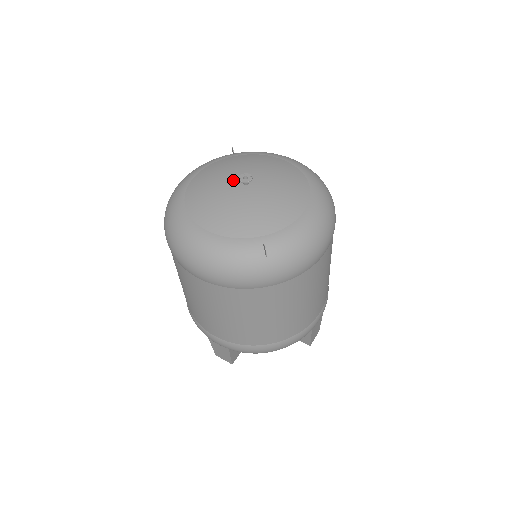
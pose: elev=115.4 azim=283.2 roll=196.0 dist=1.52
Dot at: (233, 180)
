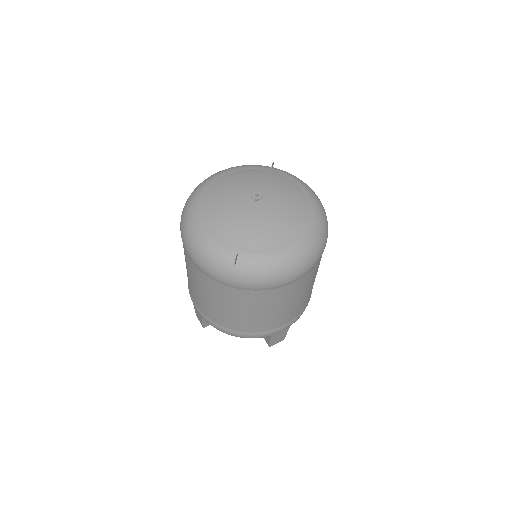
Dot at: (249, 192)
